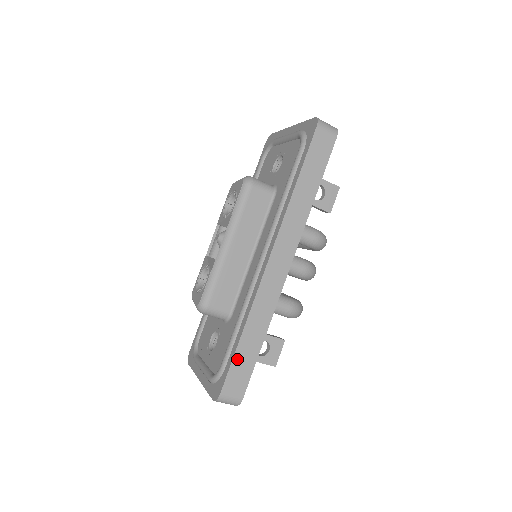
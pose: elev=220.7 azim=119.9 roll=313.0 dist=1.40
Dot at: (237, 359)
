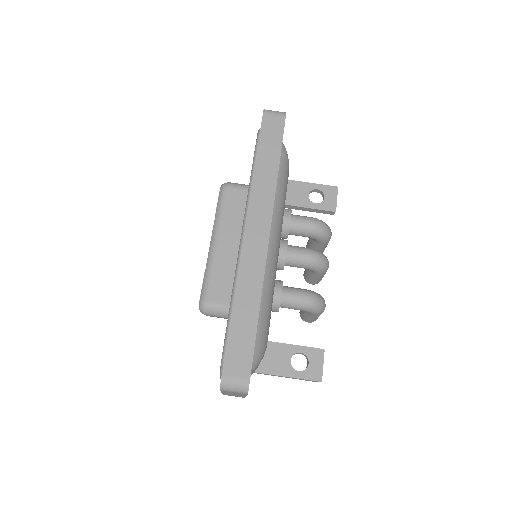
Dot at: (233, 335)
